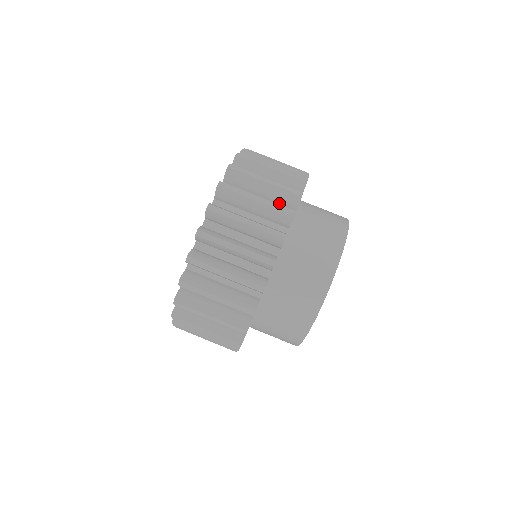
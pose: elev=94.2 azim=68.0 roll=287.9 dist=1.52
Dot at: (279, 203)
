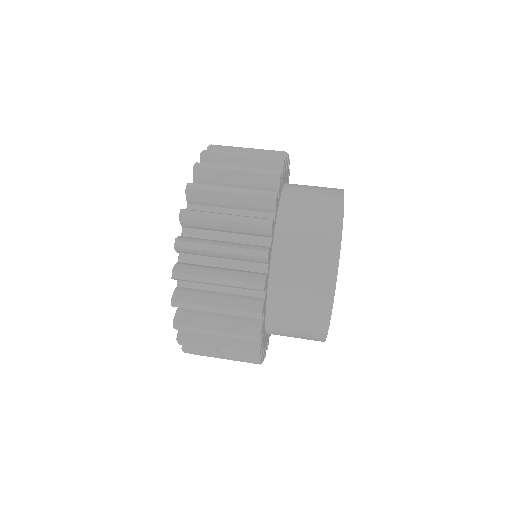
Dot at: occluded
